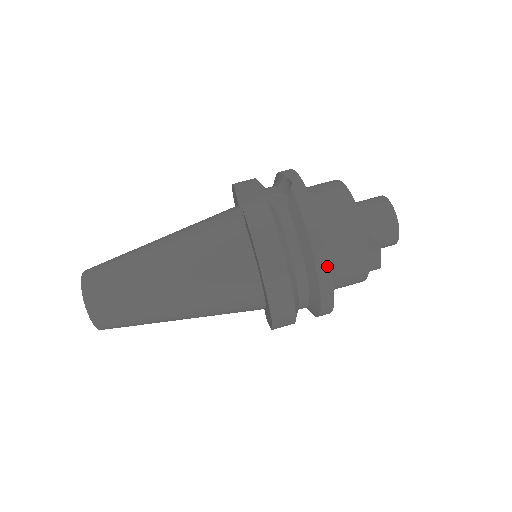
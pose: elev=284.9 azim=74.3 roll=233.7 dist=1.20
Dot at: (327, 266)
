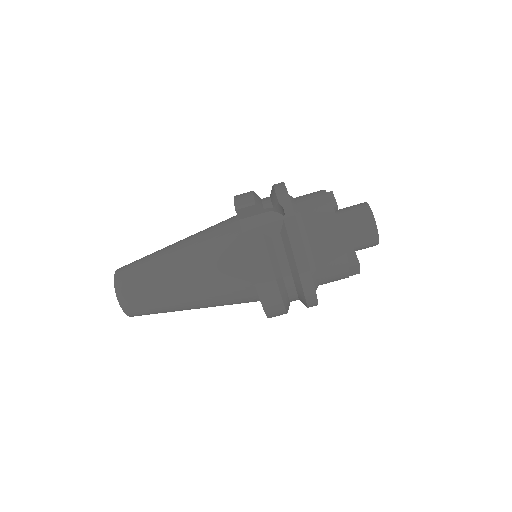
Dot at: (312, 287)
